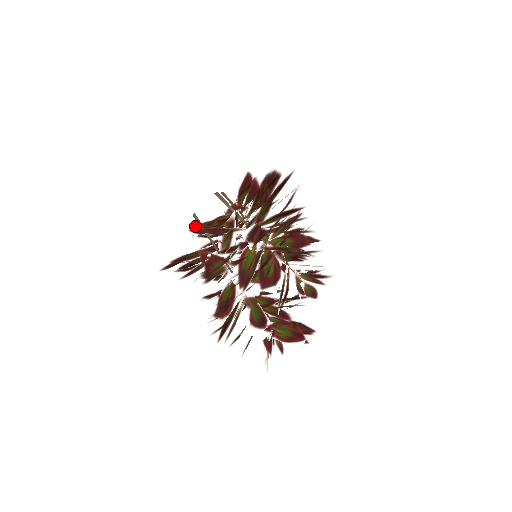
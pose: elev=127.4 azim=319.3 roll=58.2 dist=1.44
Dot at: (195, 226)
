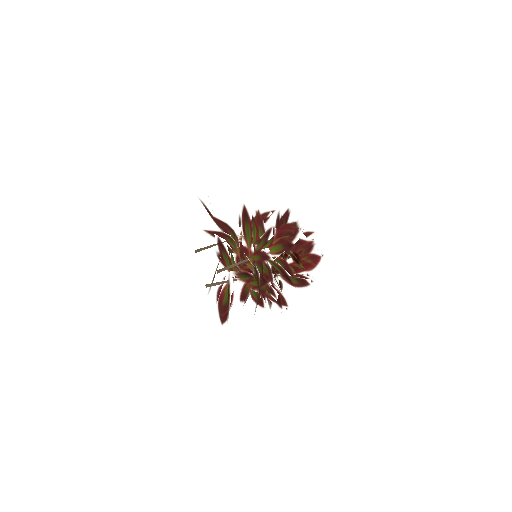
Dot at: (210, 287)
